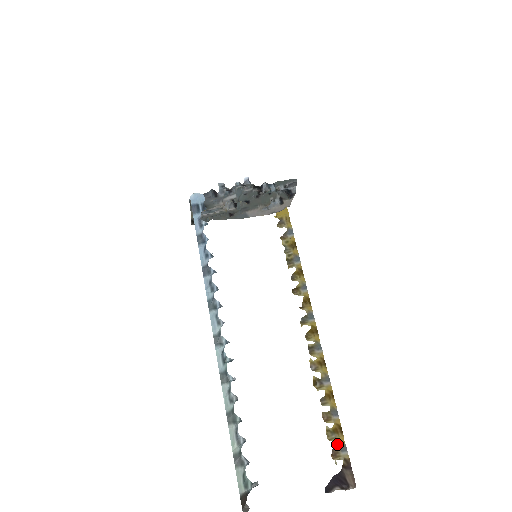
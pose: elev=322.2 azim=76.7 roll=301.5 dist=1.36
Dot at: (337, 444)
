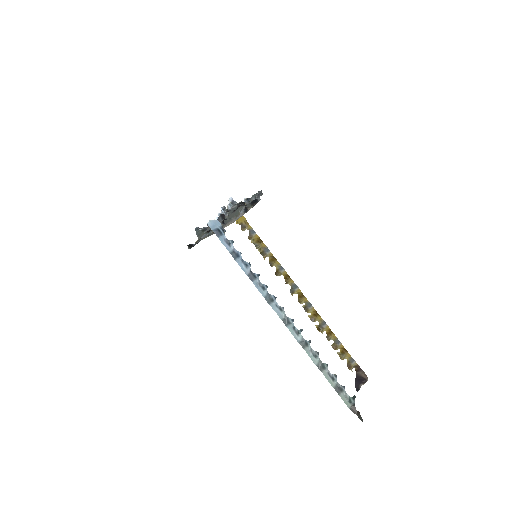
Dot at: (347, 360)
